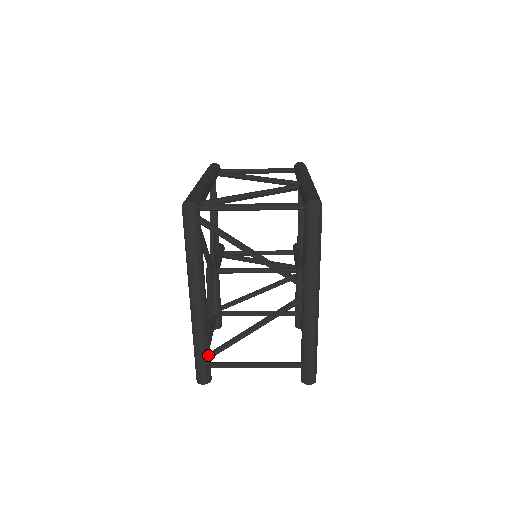
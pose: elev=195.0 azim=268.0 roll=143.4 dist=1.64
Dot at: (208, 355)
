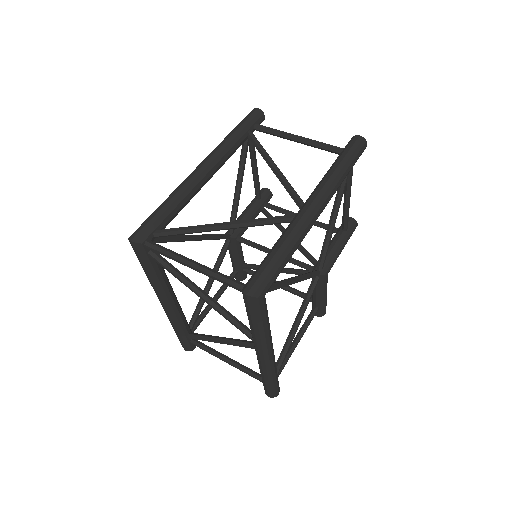
Dot at: (186, 336)
